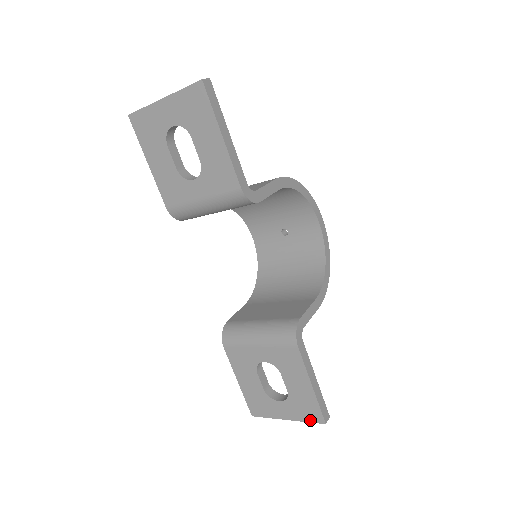
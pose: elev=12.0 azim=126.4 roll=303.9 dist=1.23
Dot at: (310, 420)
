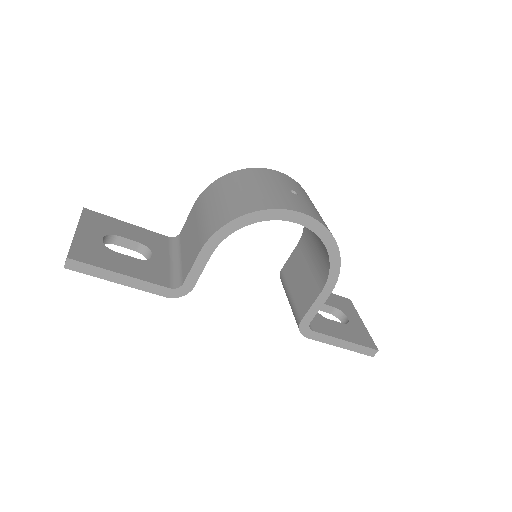
Dot at: occluded
